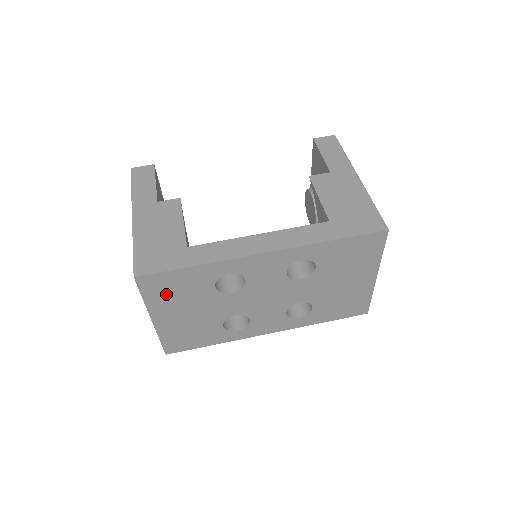
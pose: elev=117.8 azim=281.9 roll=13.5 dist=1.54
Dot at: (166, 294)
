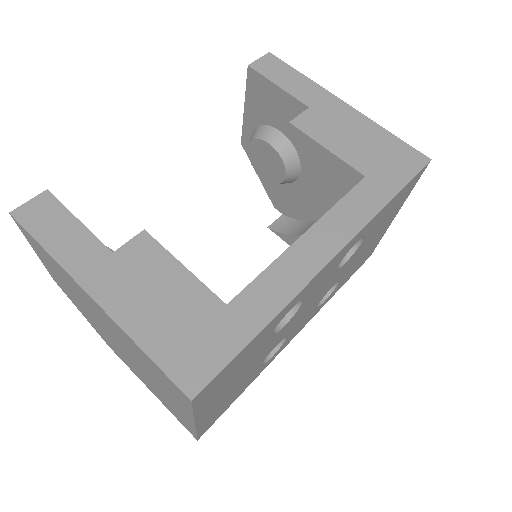
Dot at: (221, 385)
